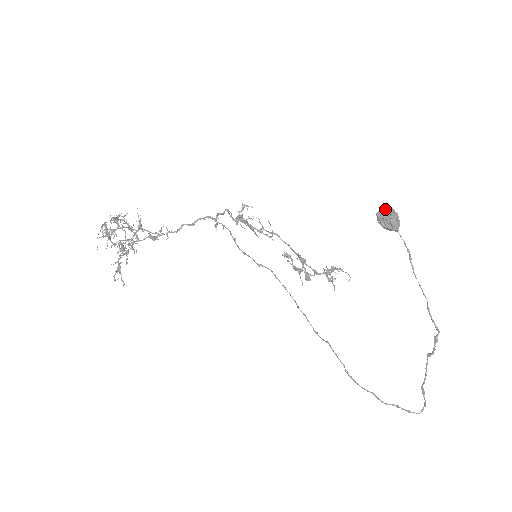
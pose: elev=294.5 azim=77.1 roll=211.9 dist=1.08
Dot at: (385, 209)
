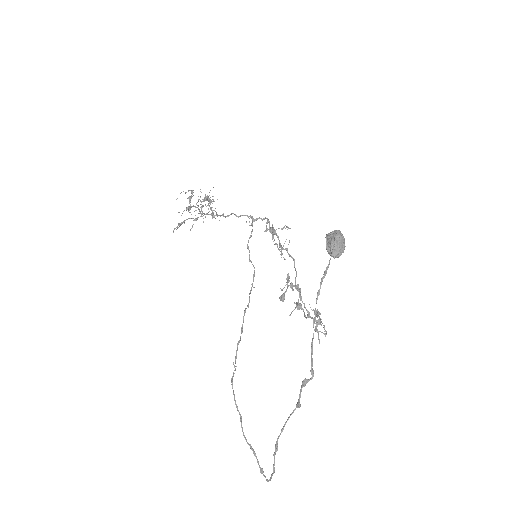
Dot at: (334, 232)
